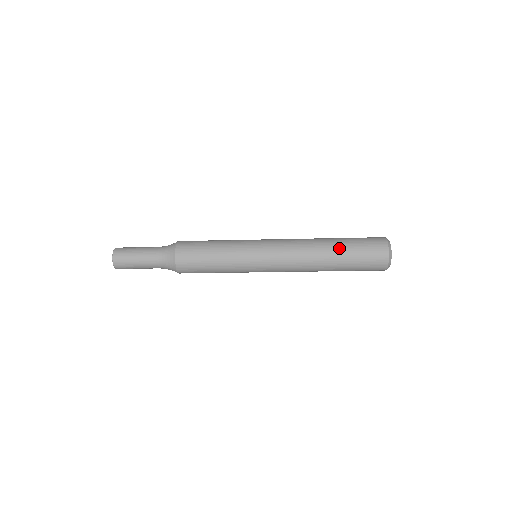
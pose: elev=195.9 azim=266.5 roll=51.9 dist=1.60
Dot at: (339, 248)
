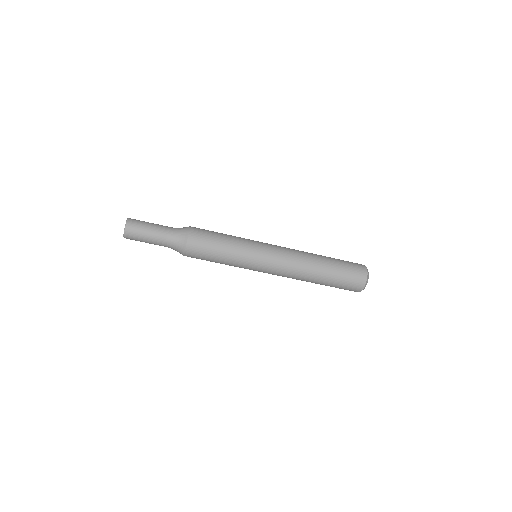
Dot at: (329, 267)
